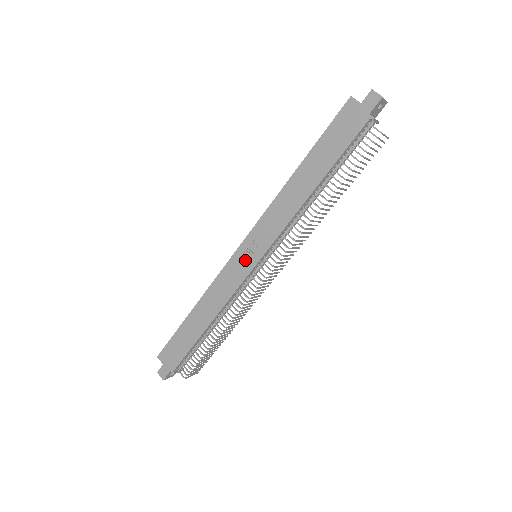
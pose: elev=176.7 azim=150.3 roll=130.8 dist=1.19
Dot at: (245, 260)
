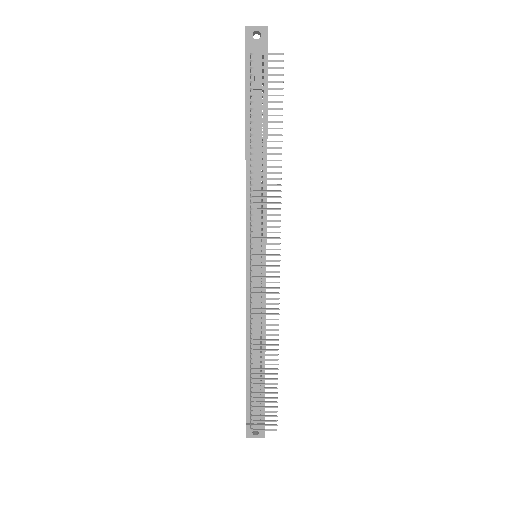
Dot at: occluded
